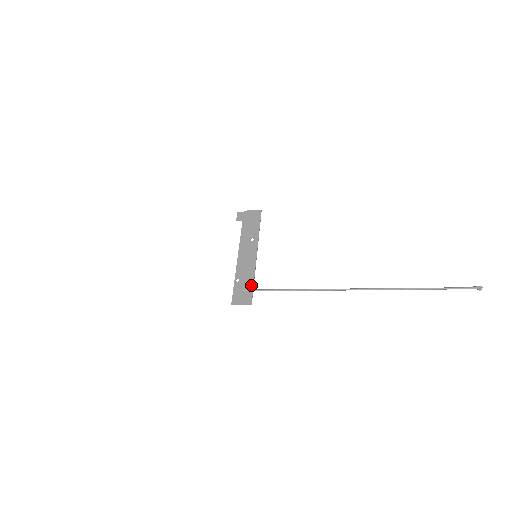
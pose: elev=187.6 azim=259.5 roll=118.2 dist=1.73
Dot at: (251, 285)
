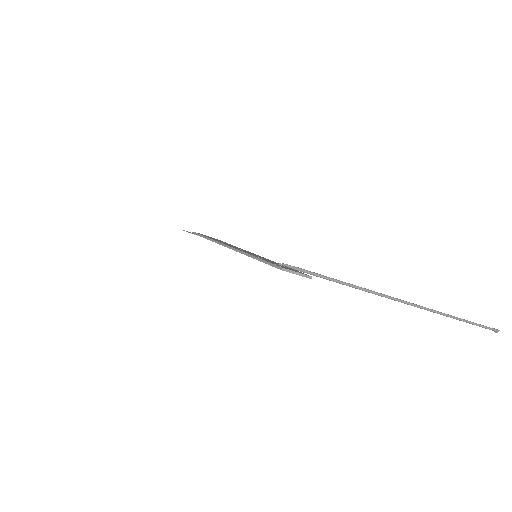
Dot at: occluded
